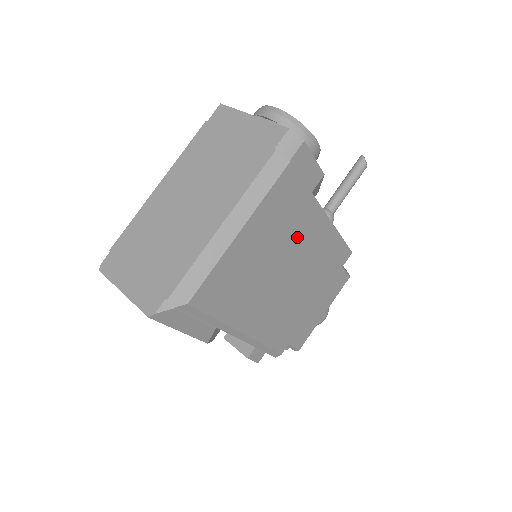
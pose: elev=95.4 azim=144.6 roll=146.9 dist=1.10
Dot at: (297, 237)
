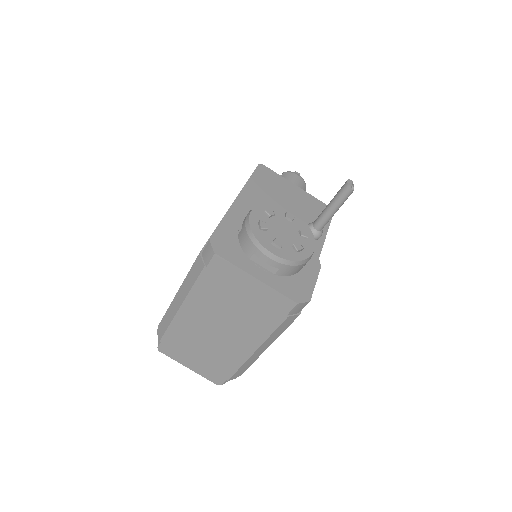
Dot at: occluded
